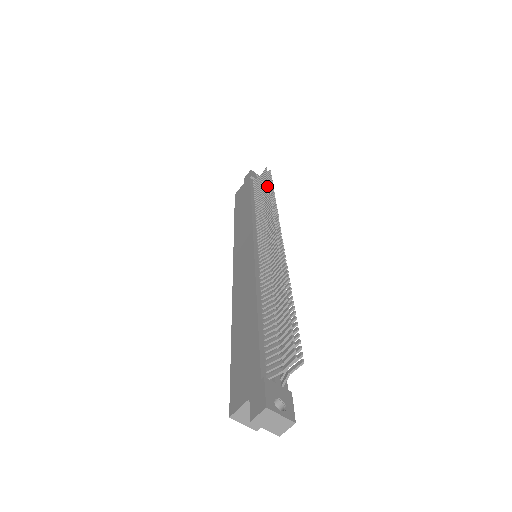
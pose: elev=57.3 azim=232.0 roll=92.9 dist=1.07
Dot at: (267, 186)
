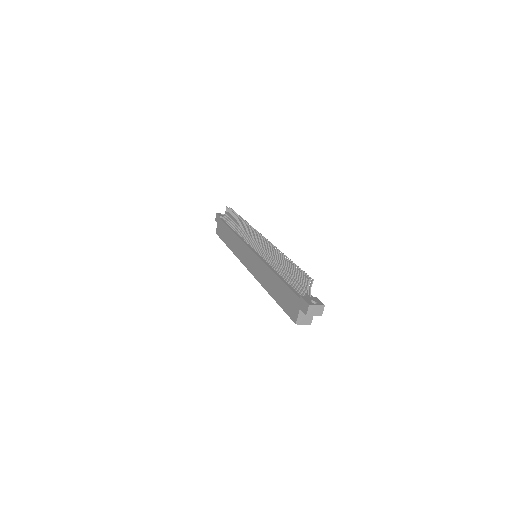
Dot at: (235, 217)
